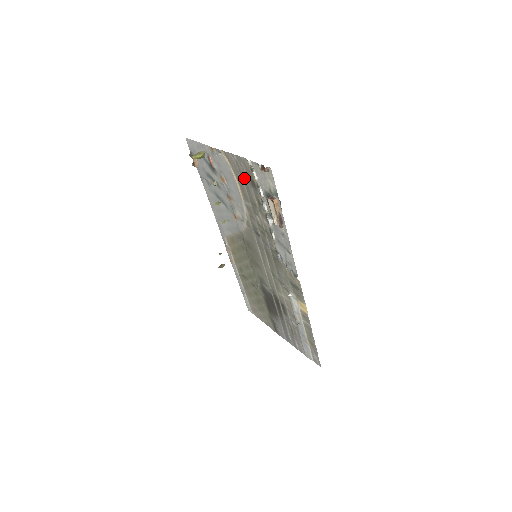
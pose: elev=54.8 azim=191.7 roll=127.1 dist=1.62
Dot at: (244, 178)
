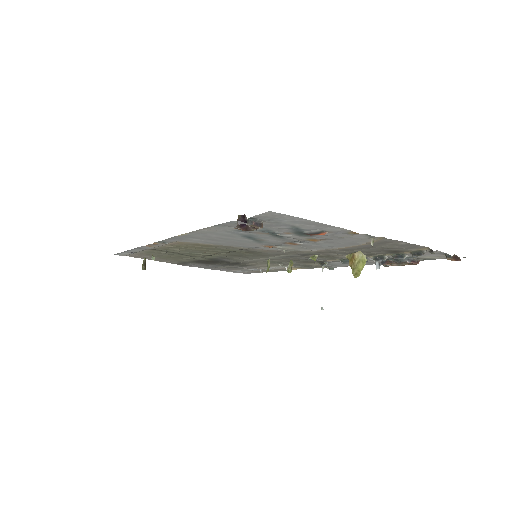
Dot at: (383, 249)
